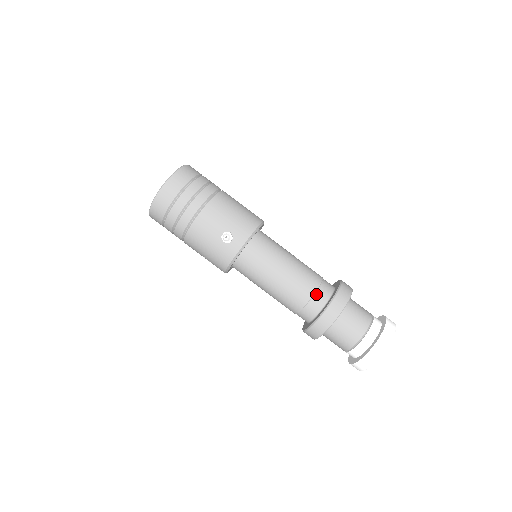
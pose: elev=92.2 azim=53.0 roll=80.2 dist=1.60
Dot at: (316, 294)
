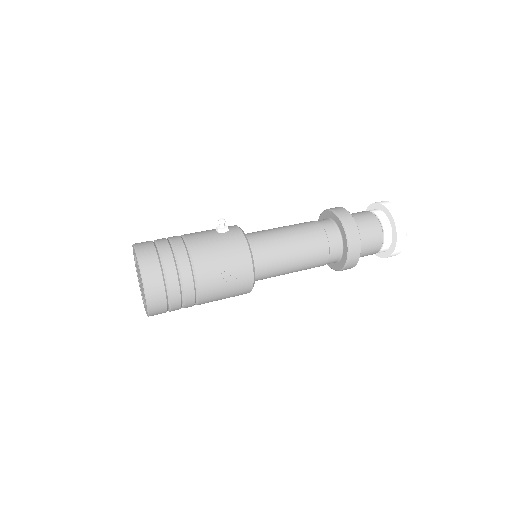
Dot at: (316, 221)
